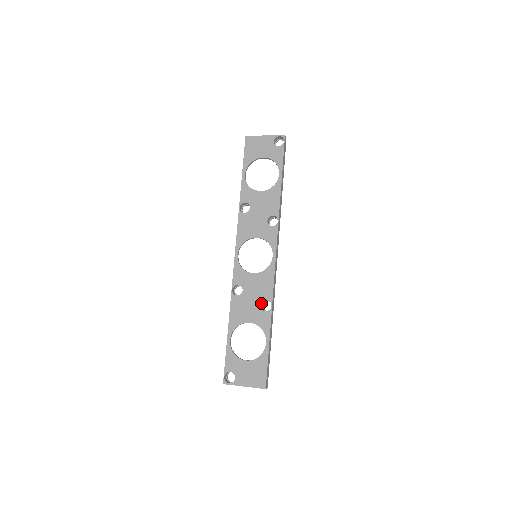
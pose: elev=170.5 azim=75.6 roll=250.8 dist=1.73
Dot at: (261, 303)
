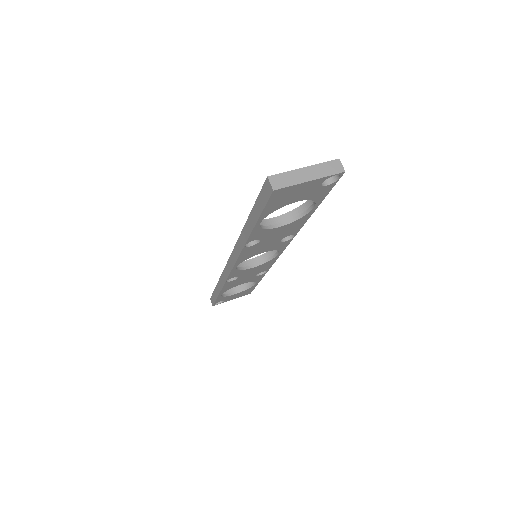
Dot at: (256, 273)
